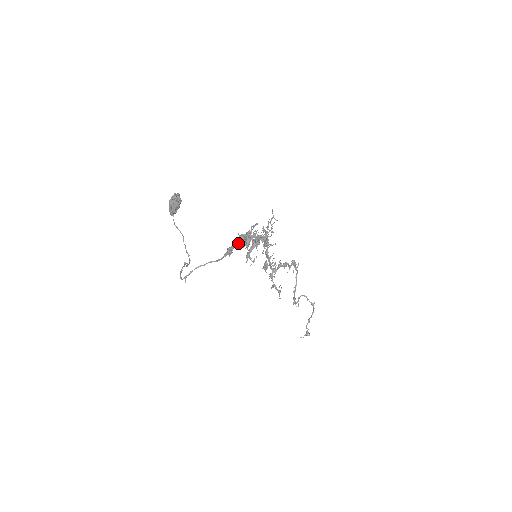
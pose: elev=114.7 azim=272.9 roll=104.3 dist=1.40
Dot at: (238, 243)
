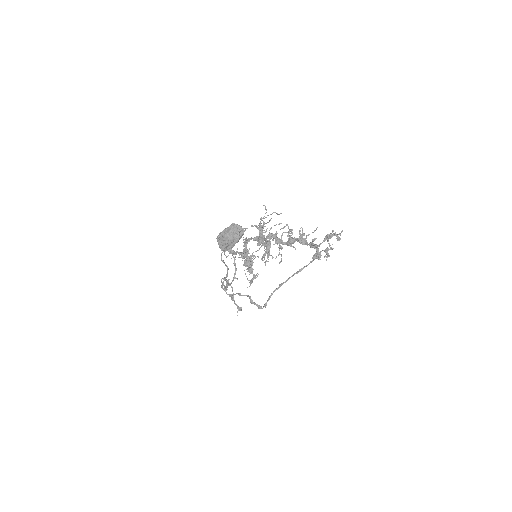
Dot at: (317, 245)
